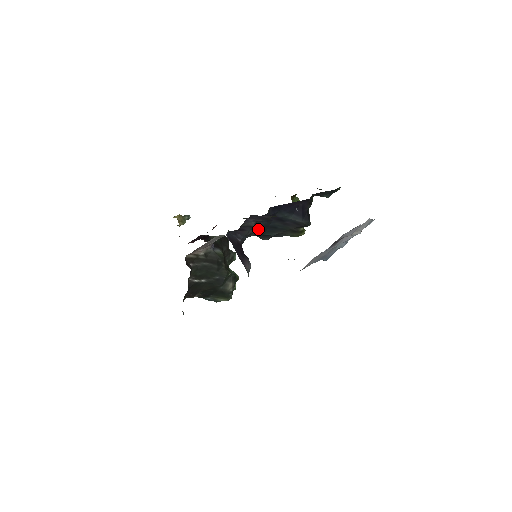
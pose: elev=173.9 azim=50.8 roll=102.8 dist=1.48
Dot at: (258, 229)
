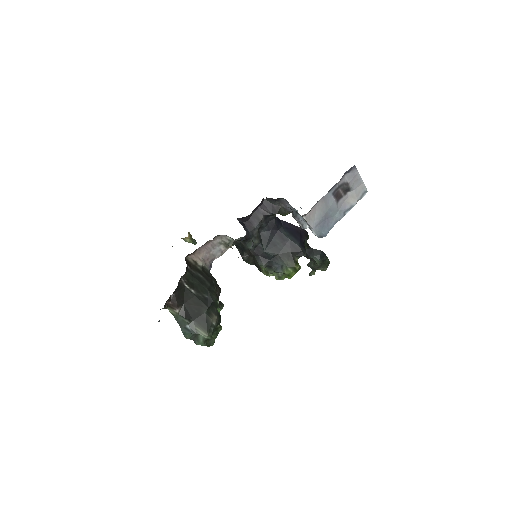
Dot at: (261, 240)
